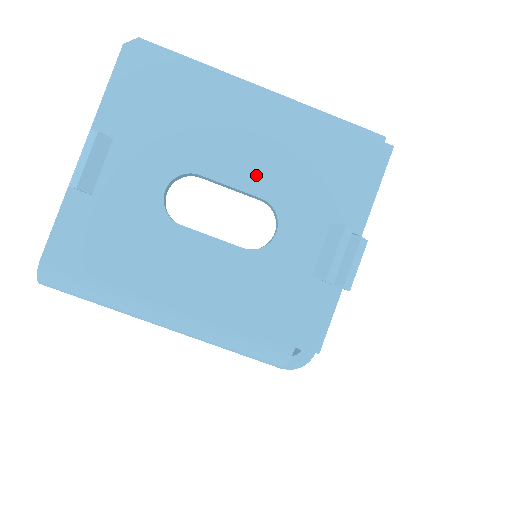
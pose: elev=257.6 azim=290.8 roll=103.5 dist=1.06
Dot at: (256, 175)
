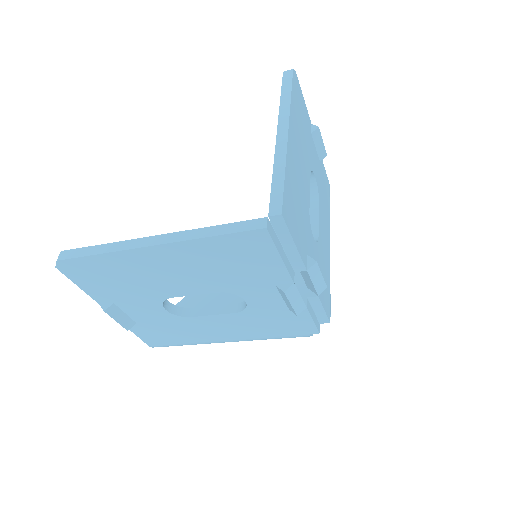
Dot at: (202, 285)
